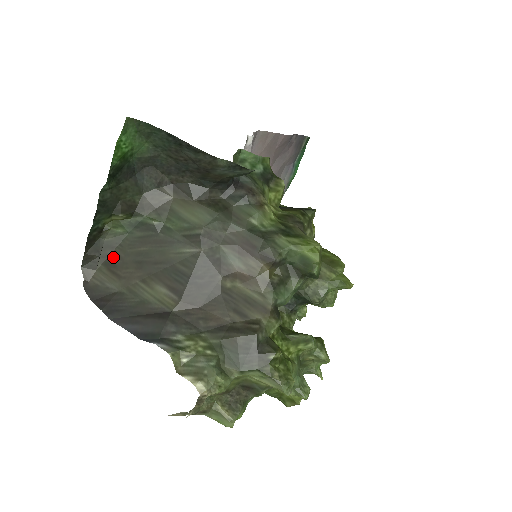
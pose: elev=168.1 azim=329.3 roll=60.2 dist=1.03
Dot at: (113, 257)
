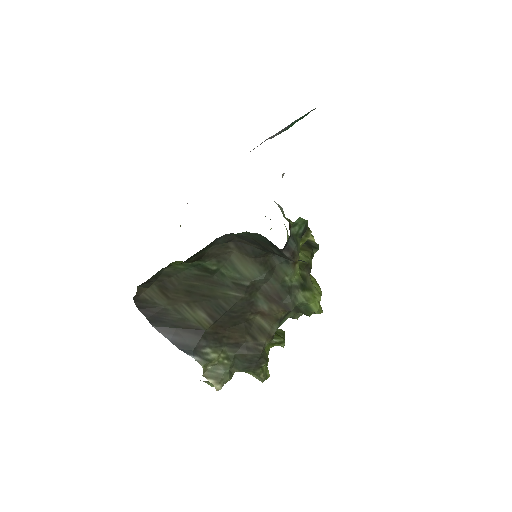
Dot at: (167, 283)
